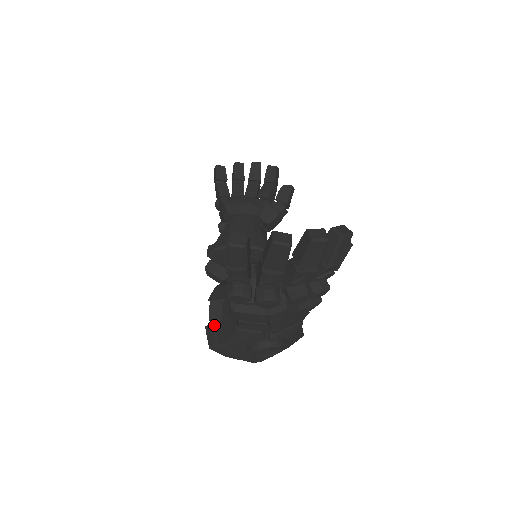
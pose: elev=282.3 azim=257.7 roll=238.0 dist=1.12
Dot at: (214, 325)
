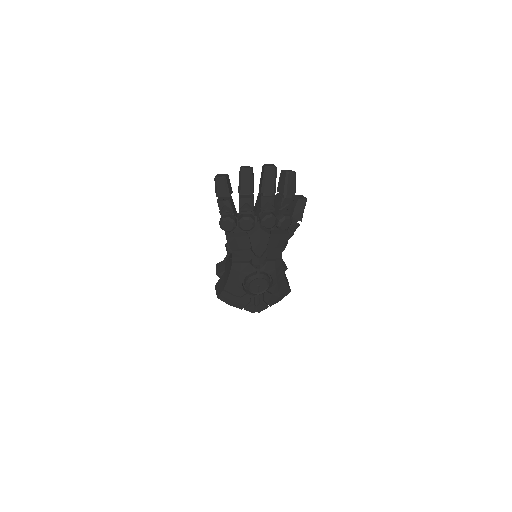
Dot at: (220, 279)
